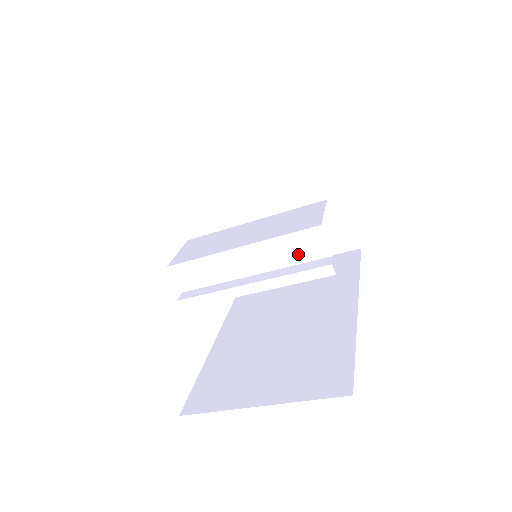
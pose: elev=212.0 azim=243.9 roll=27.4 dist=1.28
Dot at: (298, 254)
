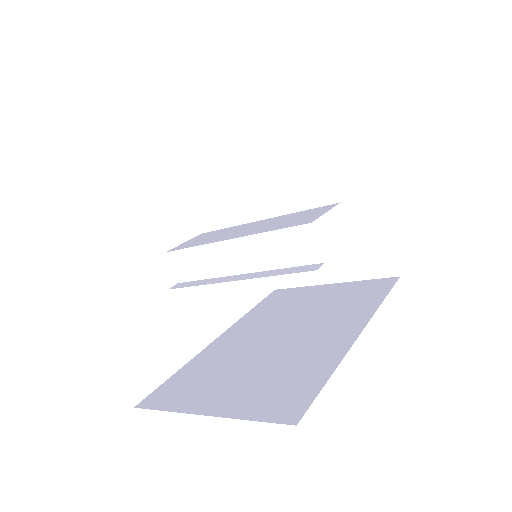
Dot at: (287, 255)
